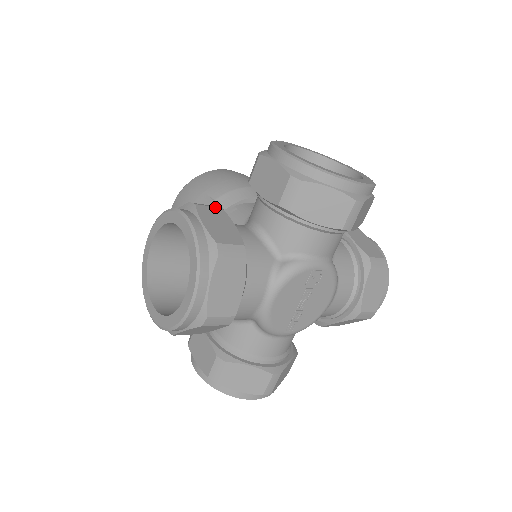
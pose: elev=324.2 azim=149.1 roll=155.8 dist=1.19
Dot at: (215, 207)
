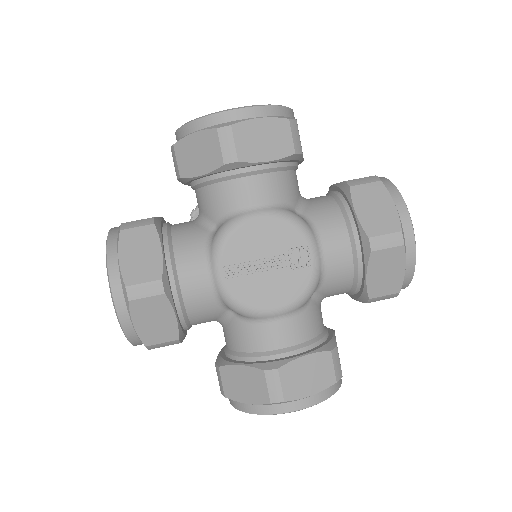
Dot at: occluded
